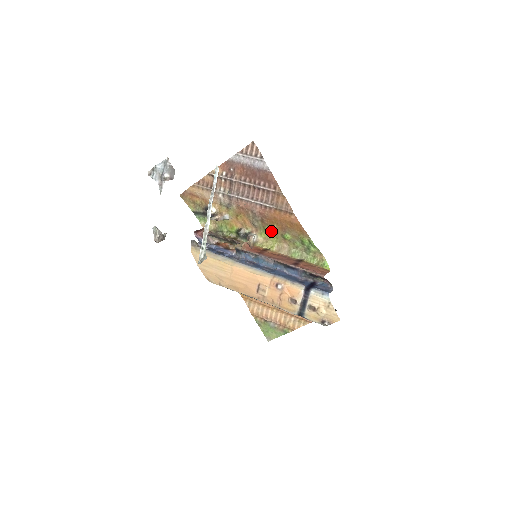
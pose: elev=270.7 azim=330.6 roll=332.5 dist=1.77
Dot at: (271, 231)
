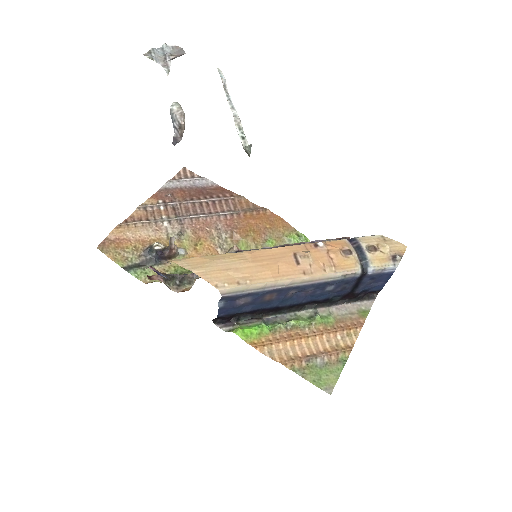
Dot at: (248, 246)
